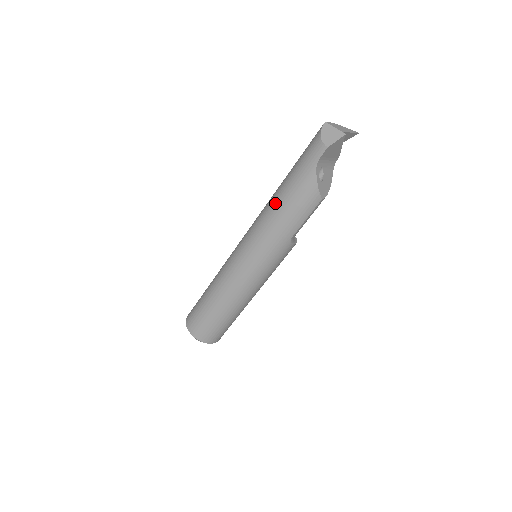
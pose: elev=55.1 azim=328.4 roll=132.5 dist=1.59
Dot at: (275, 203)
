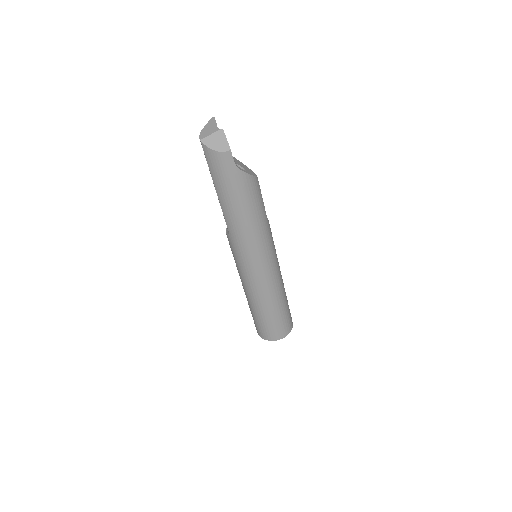
Dot at: (239, 219)
